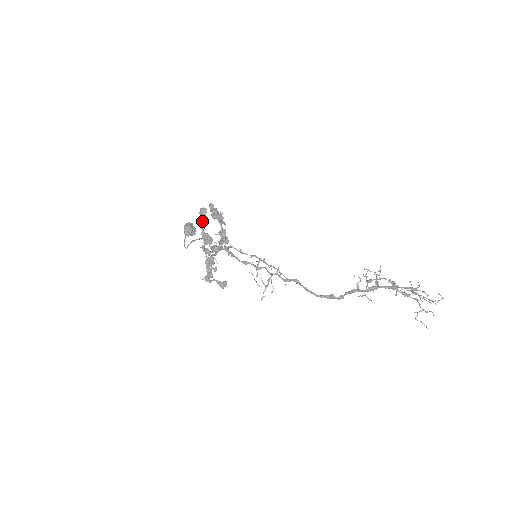
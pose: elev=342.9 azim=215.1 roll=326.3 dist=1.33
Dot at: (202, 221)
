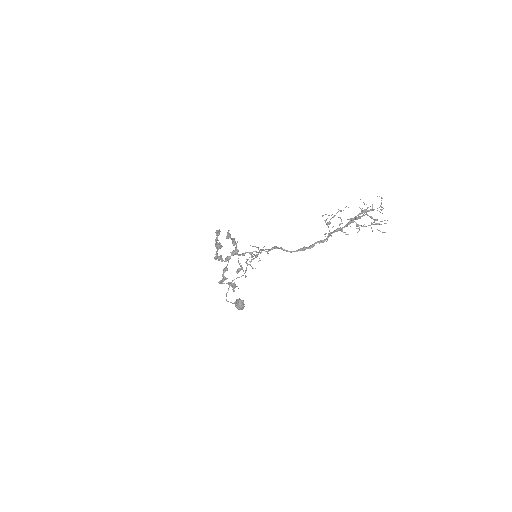
Dot at: occluded
